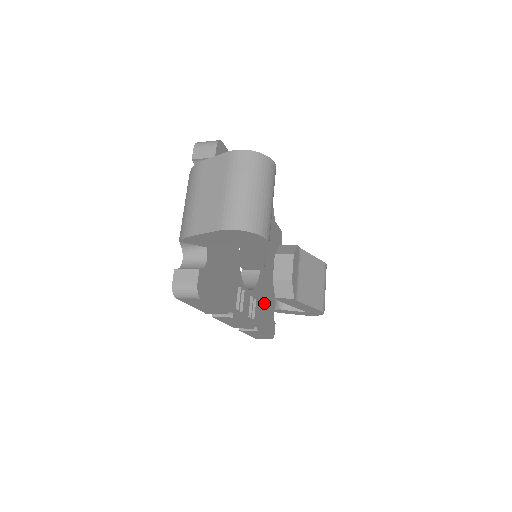
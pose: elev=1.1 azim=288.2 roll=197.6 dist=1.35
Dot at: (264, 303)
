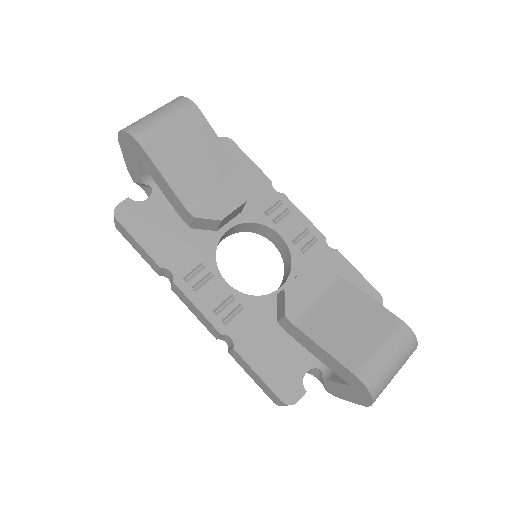
Dot at: (274, 334)
